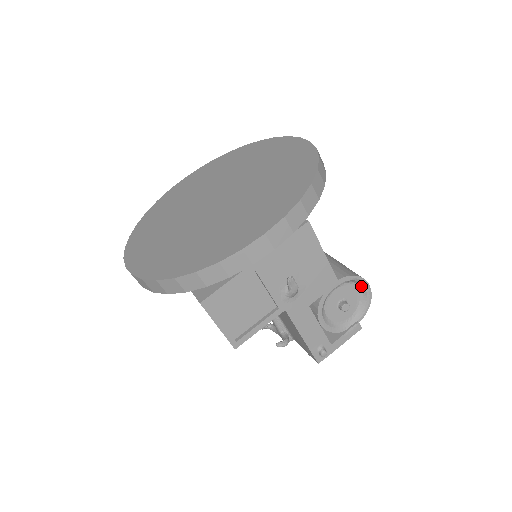
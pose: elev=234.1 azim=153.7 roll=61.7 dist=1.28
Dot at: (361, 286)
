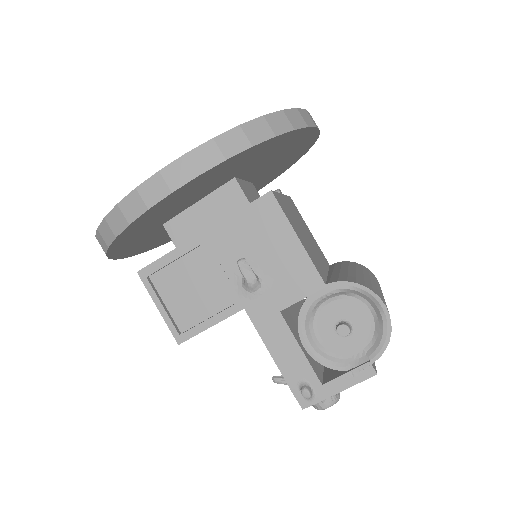
Dot at: (373, 305)
